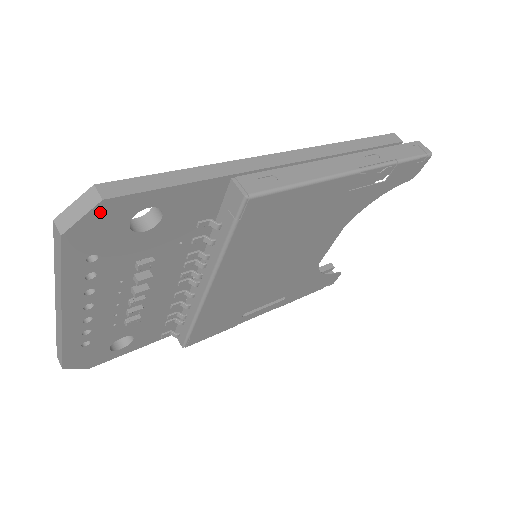
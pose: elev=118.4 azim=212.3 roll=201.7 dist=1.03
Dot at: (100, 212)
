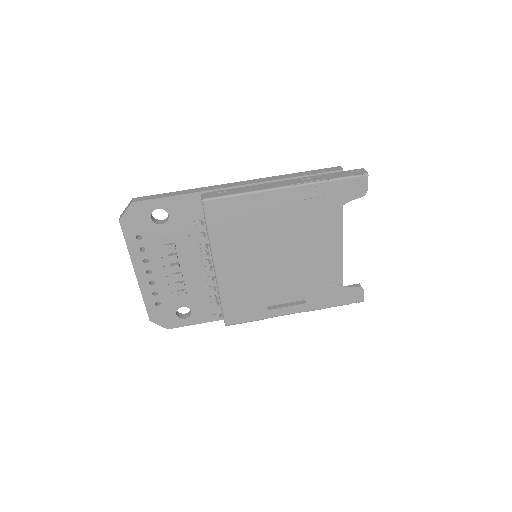
Dot at: (133, 209)
